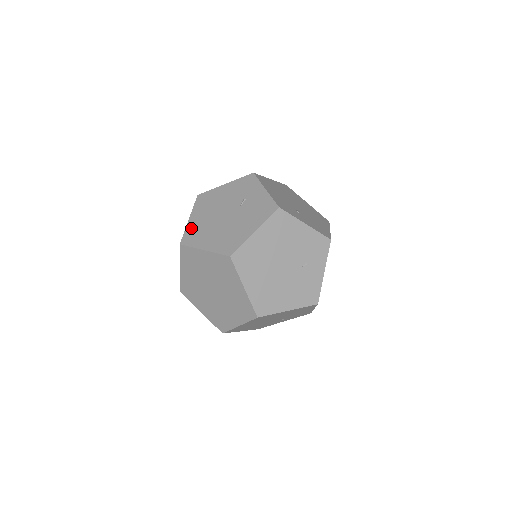
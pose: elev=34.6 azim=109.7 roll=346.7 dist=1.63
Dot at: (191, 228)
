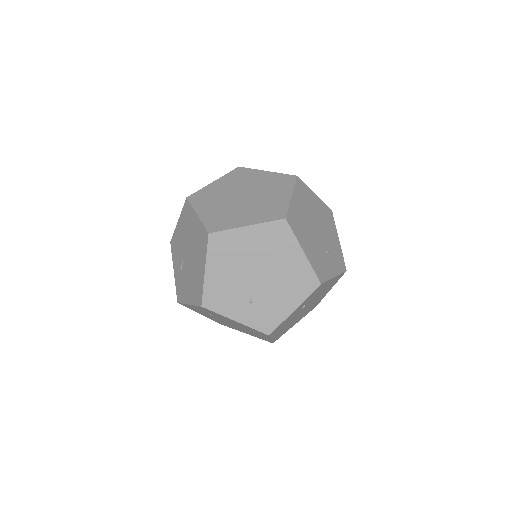
Dot at: occluded
